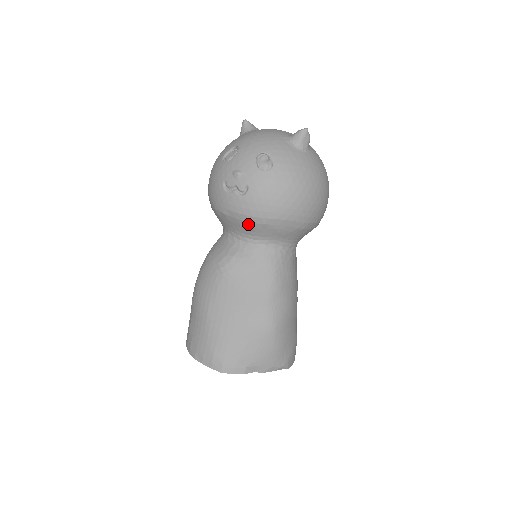
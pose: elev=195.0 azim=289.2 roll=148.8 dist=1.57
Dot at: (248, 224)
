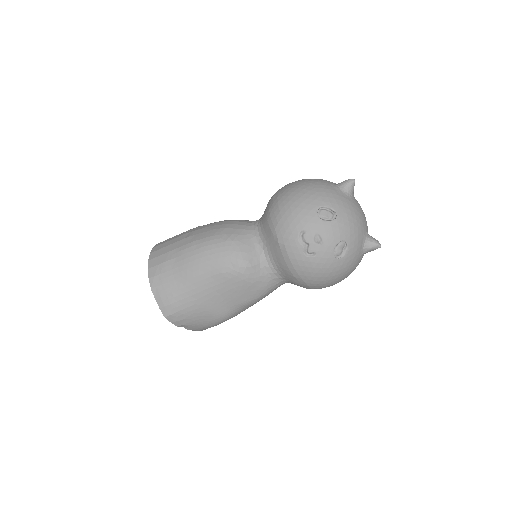
Dot at: (286, 266)
